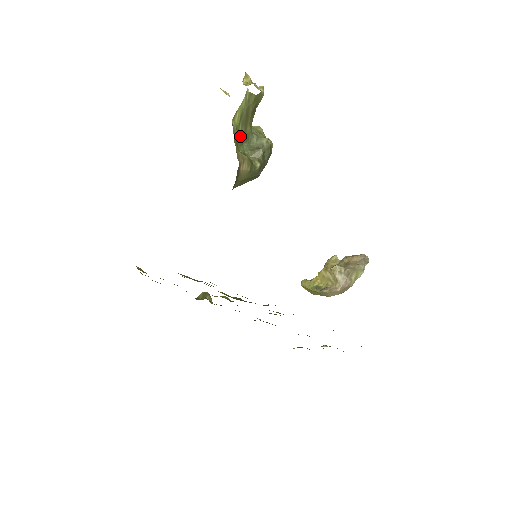
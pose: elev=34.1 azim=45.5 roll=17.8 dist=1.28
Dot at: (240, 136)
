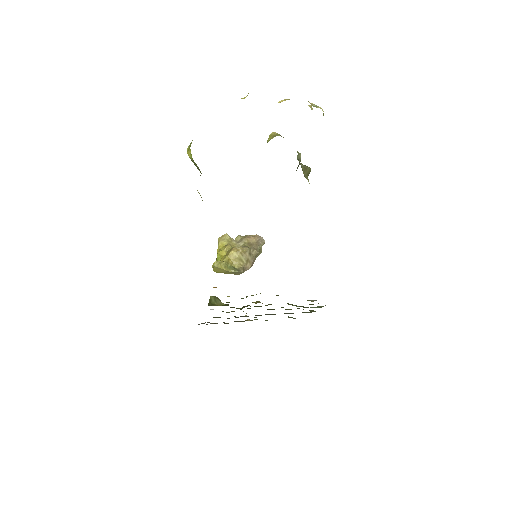
Dot at: occluded
